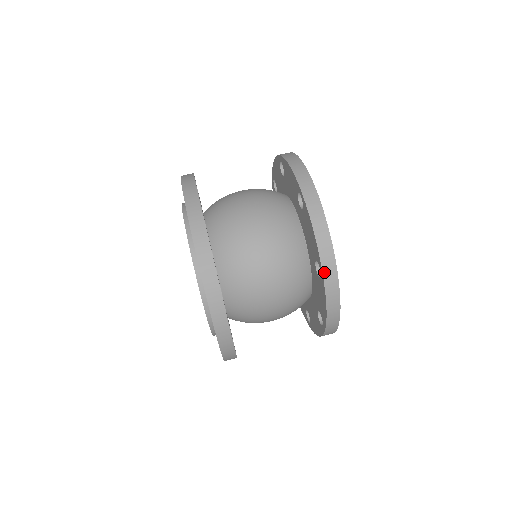
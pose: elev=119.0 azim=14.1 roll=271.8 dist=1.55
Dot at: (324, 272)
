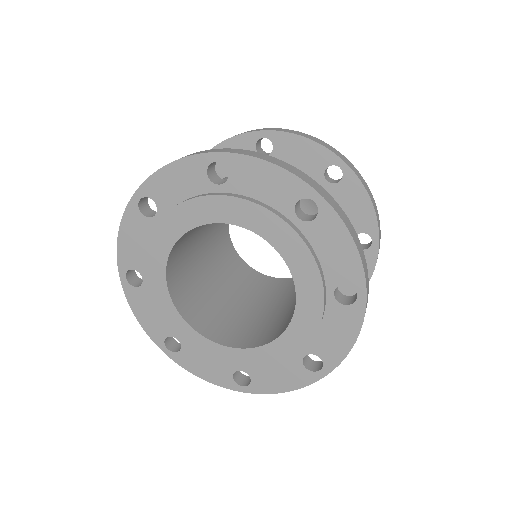
Dot at: (344, 161)
